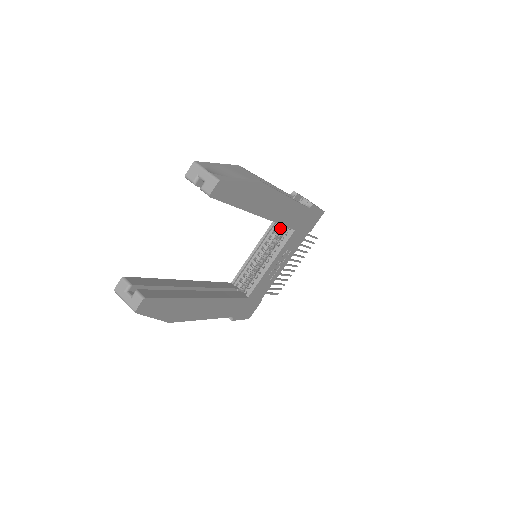
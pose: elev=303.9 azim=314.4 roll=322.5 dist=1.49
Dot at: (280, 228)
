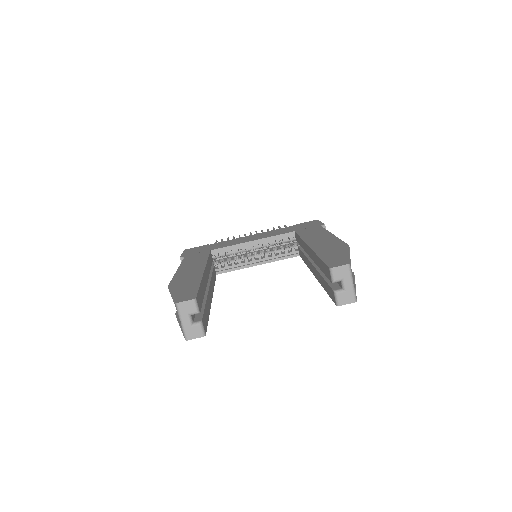
Dot at: occluded
